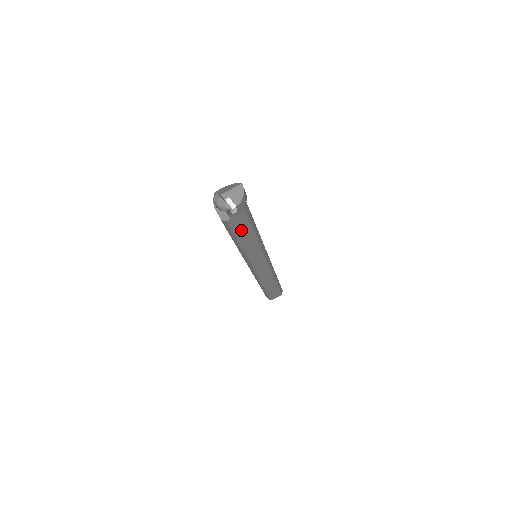
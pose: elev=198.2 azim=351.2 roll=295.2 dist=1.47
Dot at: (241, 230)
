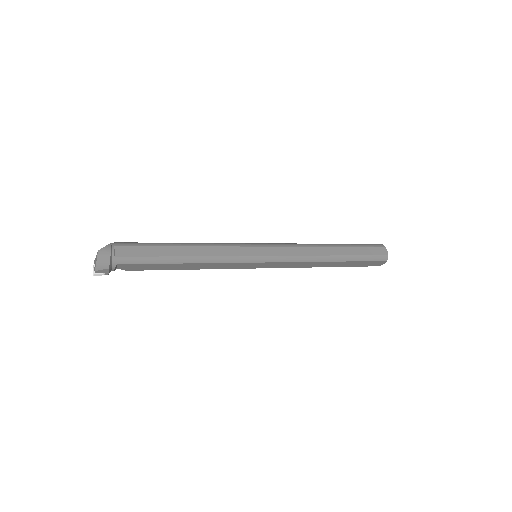
Dot at: (158, 267)
